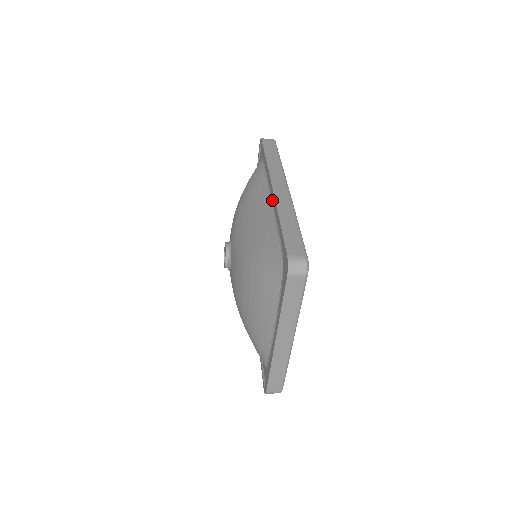
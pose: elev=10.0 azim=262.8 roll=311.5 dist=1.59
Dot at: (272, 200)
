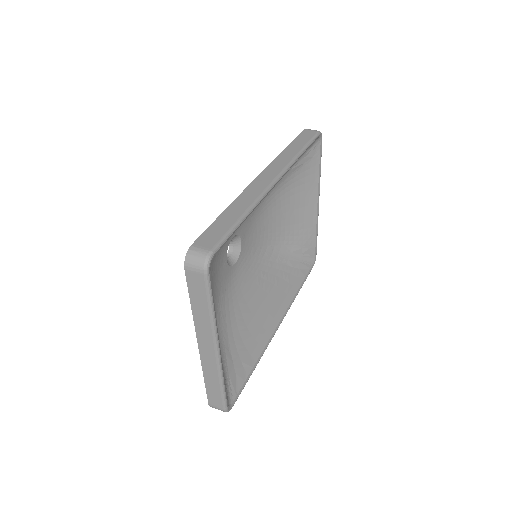
Dot at: occluded
